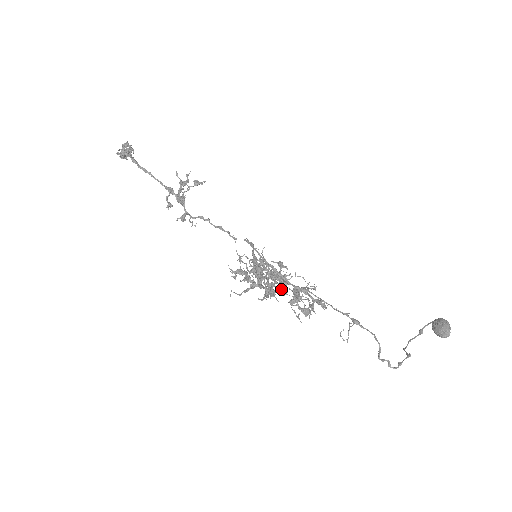
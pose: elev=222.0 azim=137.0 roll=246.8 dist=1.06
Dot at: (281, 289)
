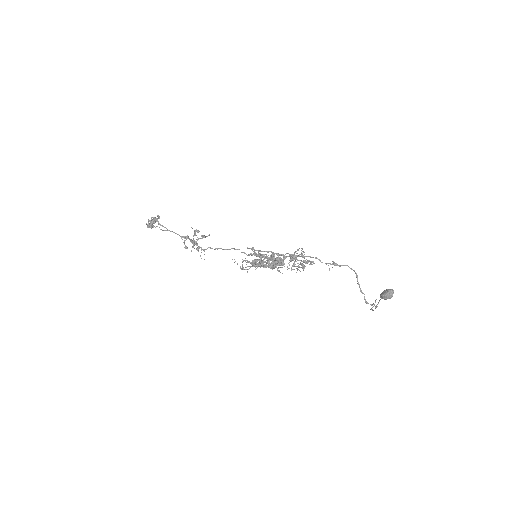
Dot at: (280, 263)
